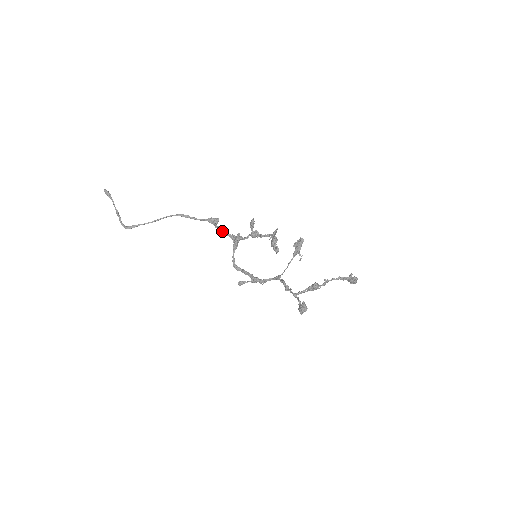
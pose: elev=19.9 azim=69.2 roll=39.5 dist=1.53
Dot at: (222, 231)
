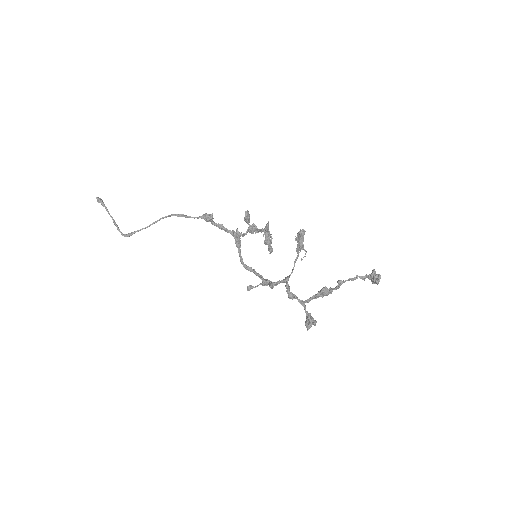
Dot at: (220, 228)
